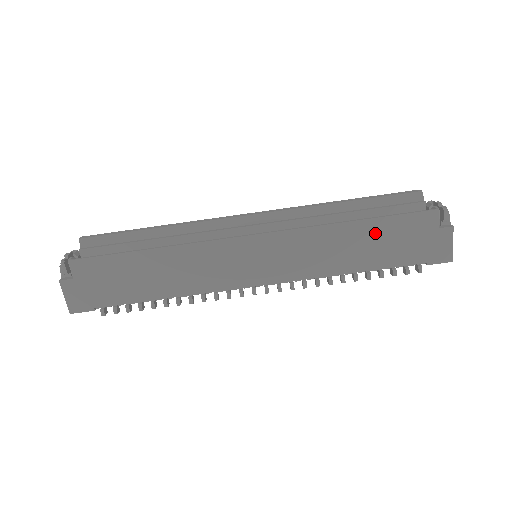
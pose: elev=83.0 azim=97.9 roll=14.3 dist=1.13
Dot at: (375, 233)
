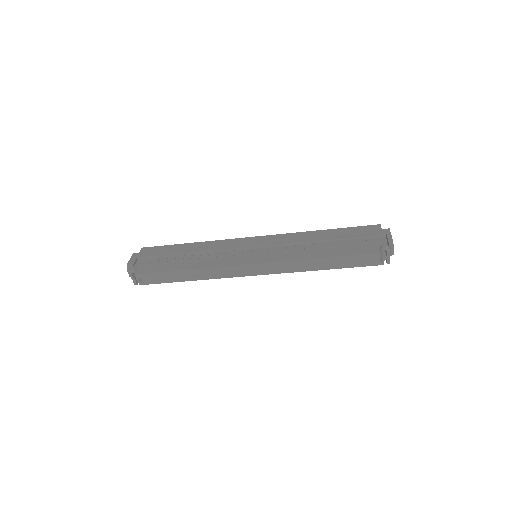
Dot at: occluded
